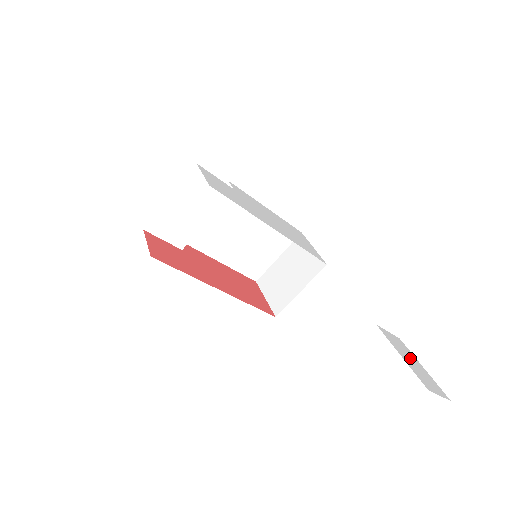
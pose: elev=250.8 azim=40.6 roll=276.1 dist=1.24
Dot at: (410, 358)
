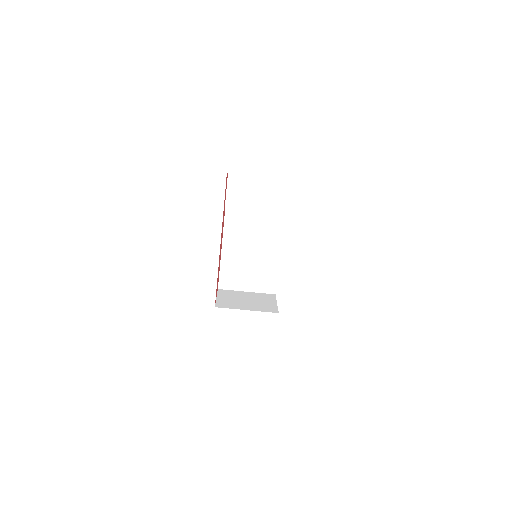
Dot at: occluded
